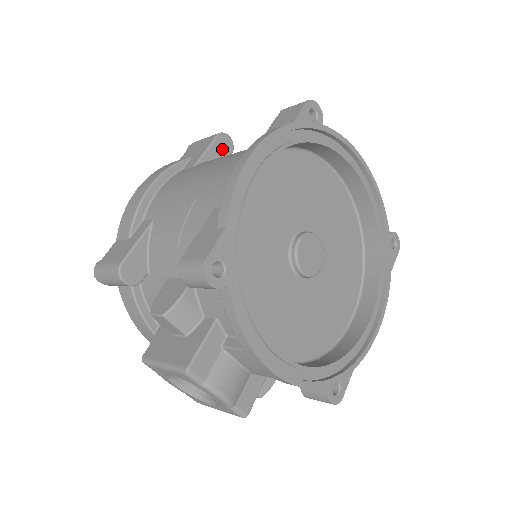
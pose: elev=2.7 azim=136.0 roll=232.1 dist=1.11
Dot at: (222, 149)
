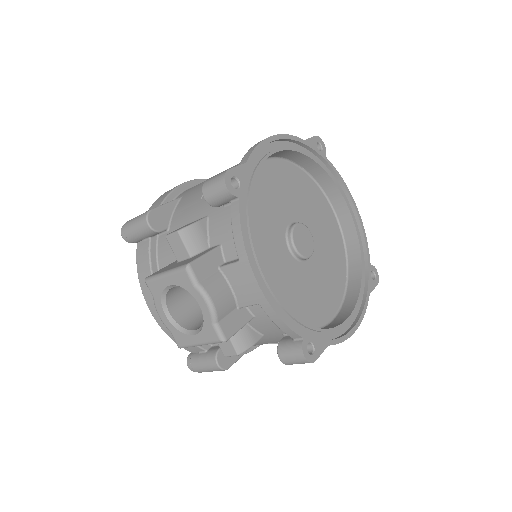
Dot at: occluded
